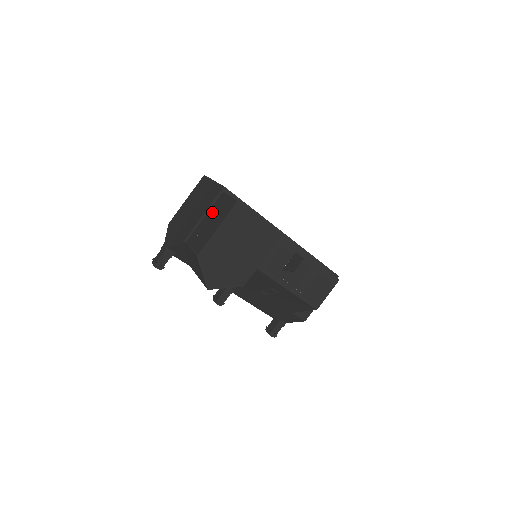
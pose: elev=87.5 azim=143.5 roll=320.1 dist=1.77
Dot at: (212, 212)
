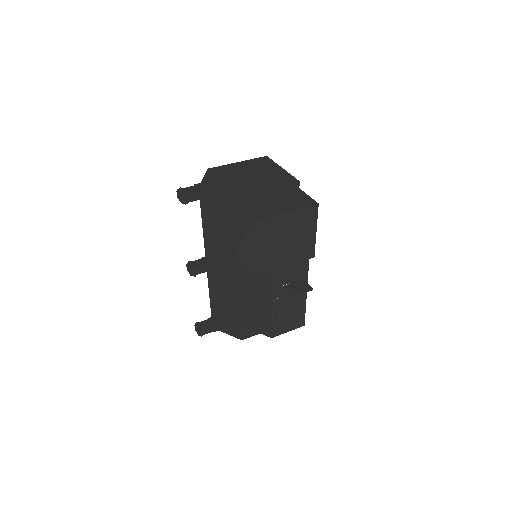
Dot at: (279, 194)
